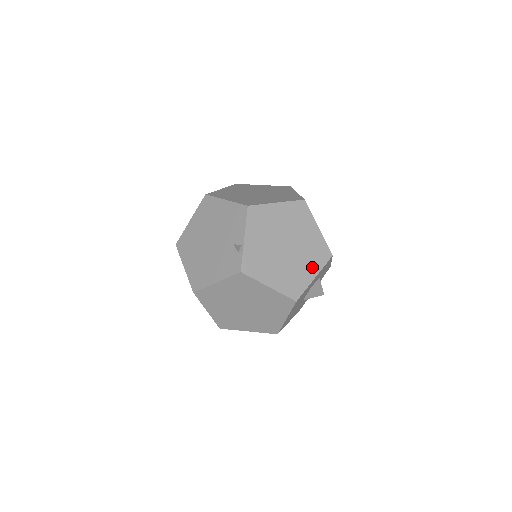
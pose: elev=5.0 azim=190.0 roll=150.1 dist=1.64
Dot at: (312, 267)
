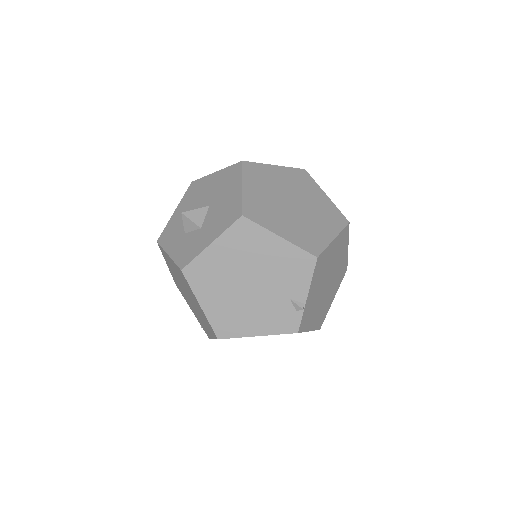
Dot at: (335, 290)
